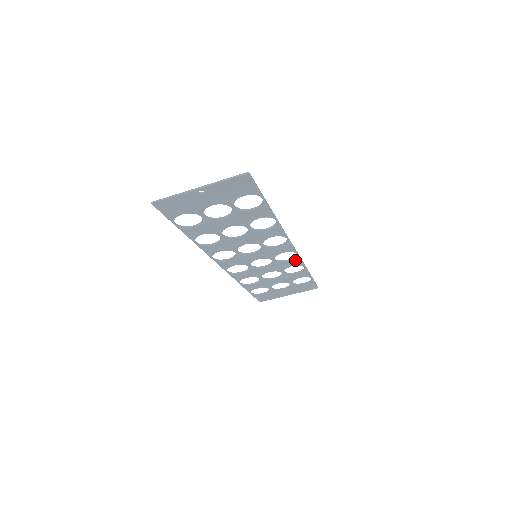
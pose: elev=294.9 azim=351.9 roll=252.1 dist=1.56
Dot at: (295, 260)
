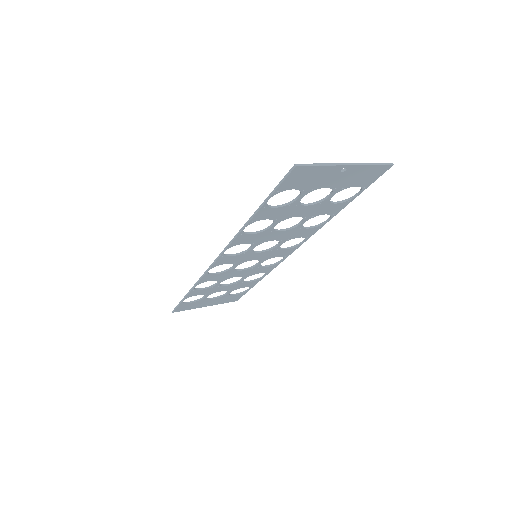
Dot at: (271, 267)
